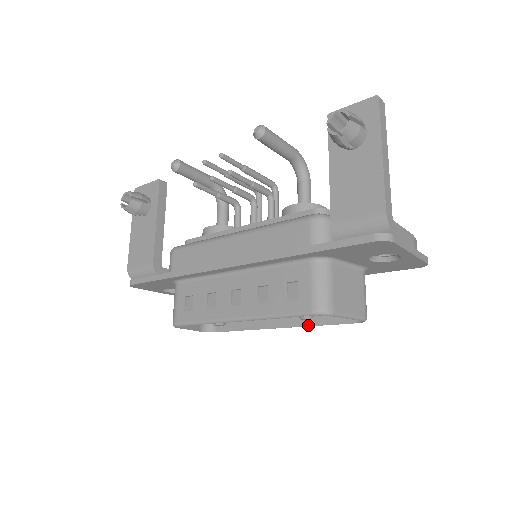
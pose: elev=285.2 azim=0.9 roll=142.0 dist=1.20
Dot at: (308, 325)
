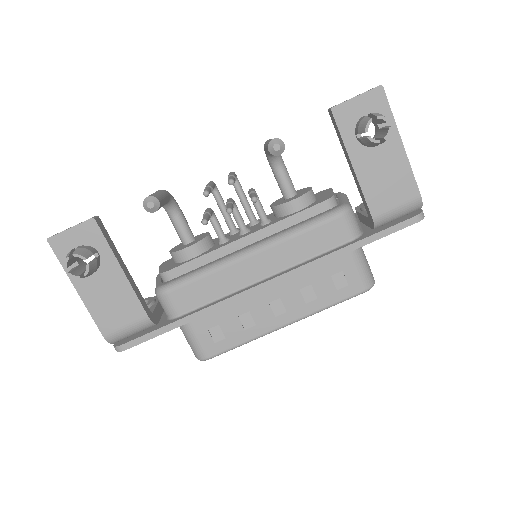
Dot at: occluded
